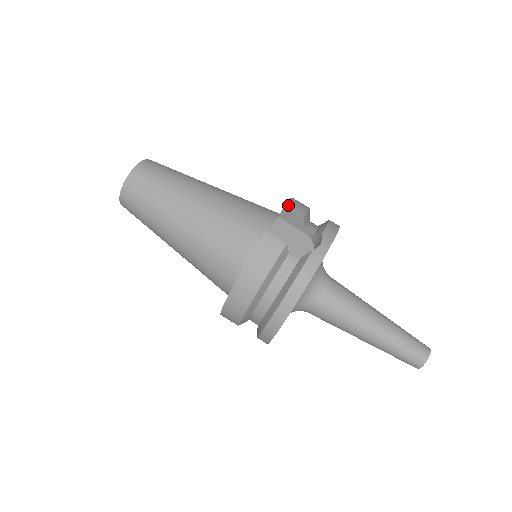
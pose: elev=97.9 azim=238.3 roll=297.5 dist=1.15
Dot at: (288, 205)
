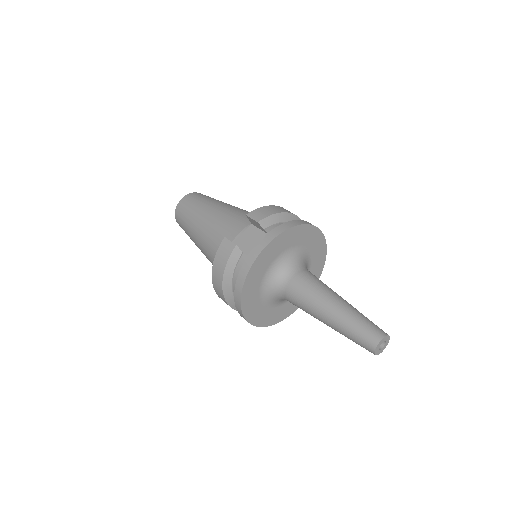
Dot at: (251, 213)
